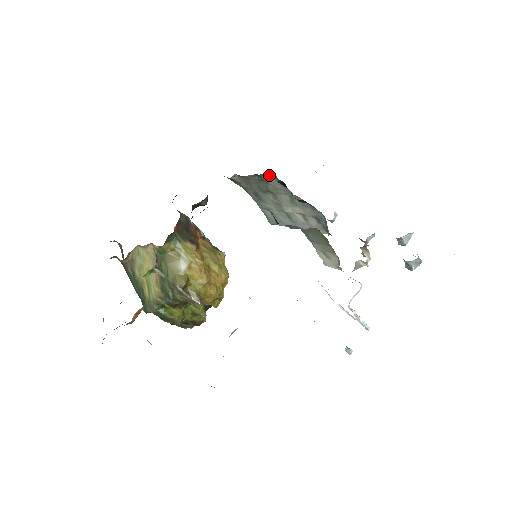
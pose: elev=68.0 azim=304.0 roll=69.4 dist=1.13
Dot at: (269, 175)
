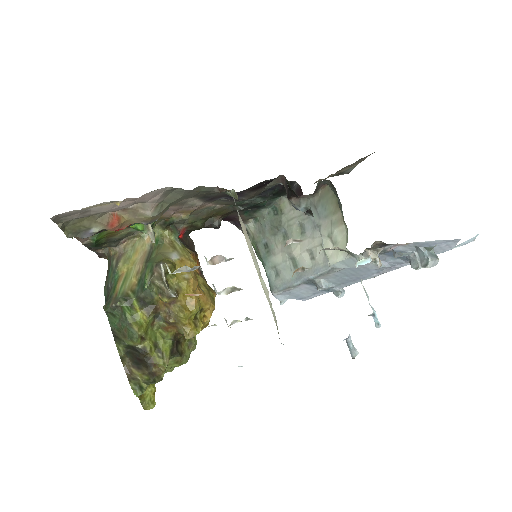
Dot at: (285, 201)
